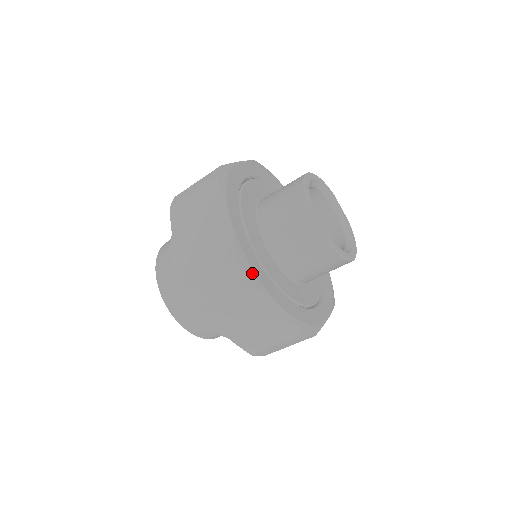
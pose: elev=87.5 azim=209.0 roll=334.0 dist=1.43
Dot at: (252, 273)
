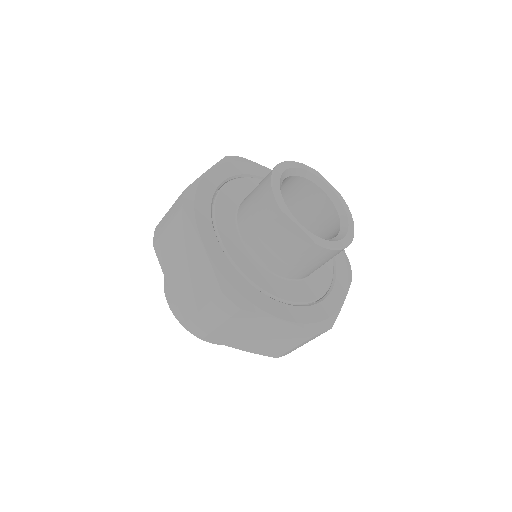
Dot at: (242, 300)
